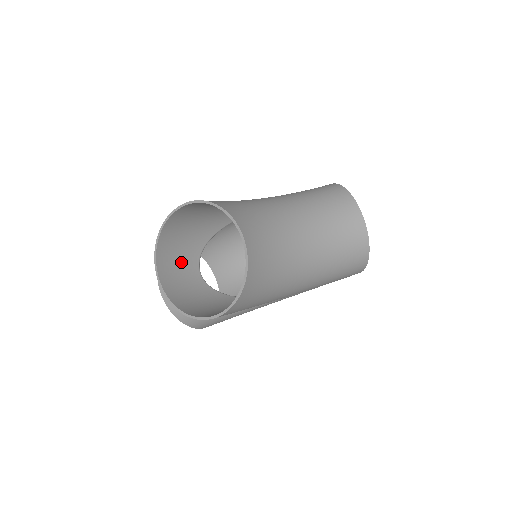
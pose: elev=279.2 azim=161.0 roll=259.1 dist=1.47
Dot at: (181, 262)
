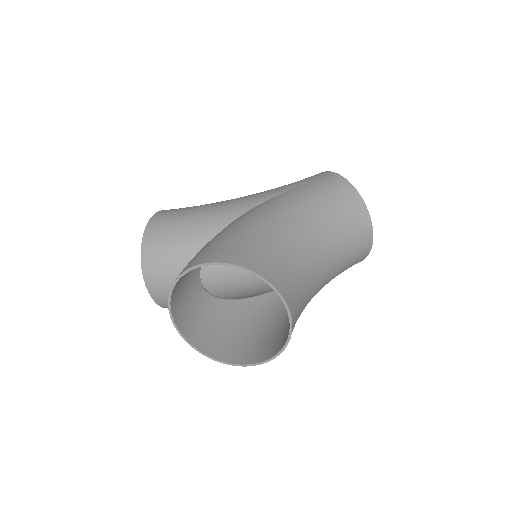
Dot at: (187, 283)
